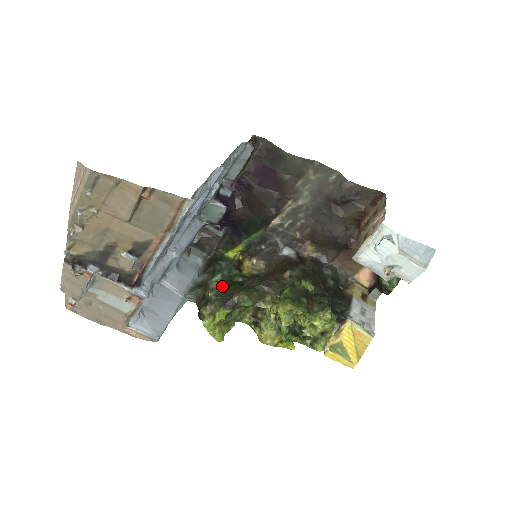
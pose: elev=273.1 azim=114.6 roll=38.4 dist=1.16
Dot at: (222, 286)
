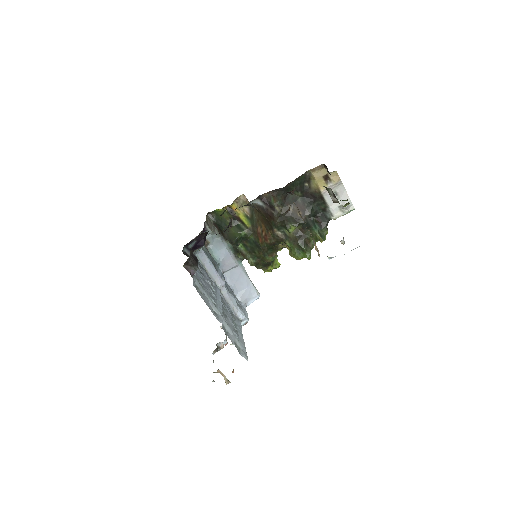
Dot at: (250, 252)
